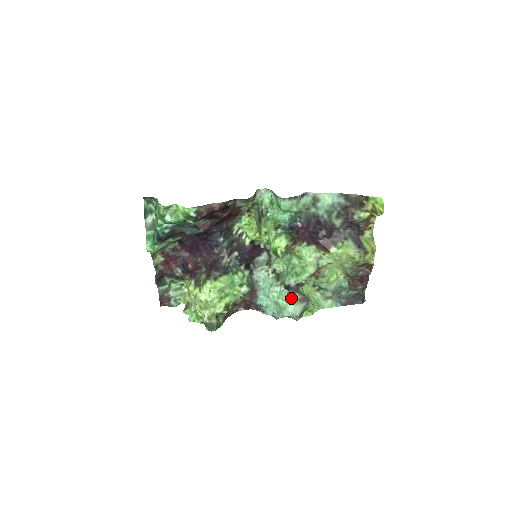
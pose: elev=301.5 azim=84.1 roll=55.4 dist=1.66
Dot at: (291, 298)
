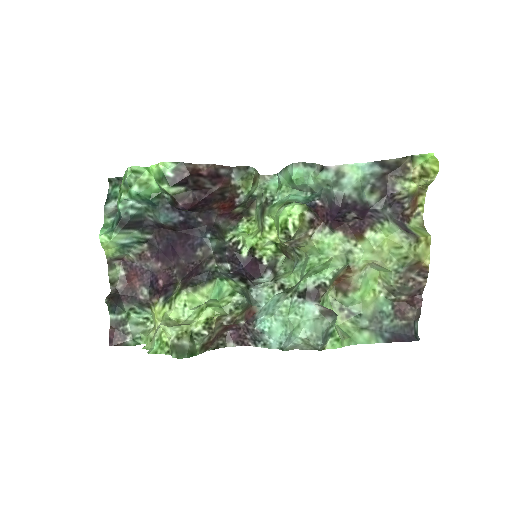
Dot at: (308, 309)
